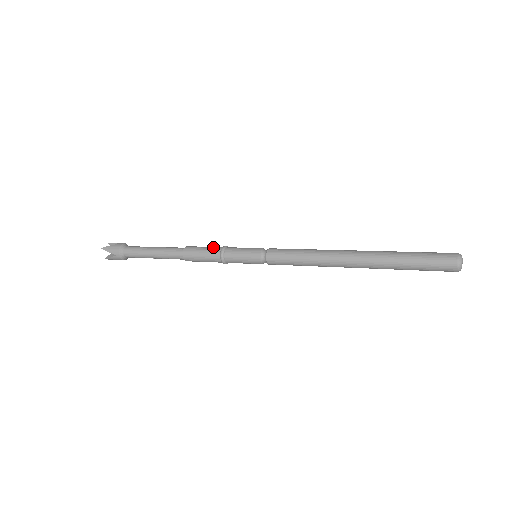
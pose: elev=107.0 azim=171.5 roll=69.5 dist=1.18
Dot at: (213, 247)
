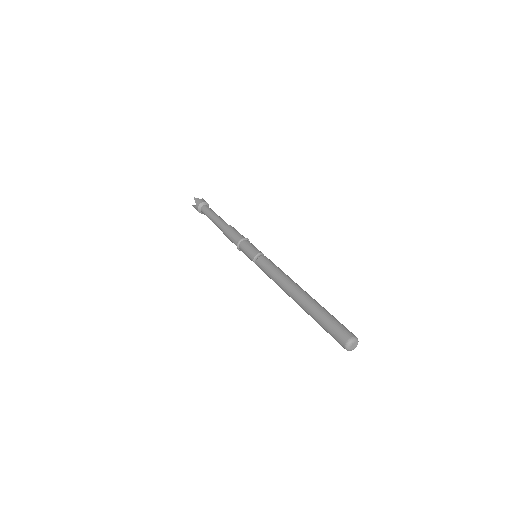
Dot at: occluded
